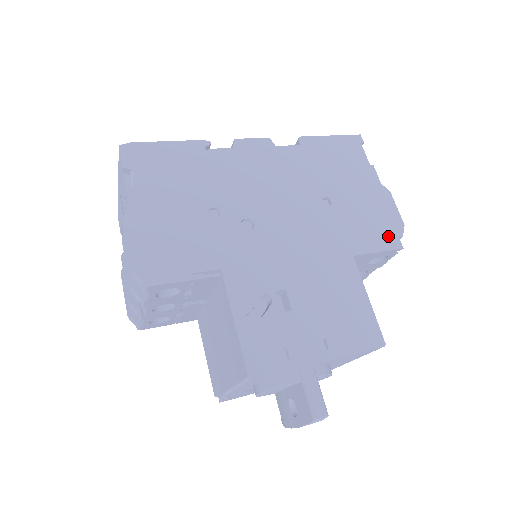
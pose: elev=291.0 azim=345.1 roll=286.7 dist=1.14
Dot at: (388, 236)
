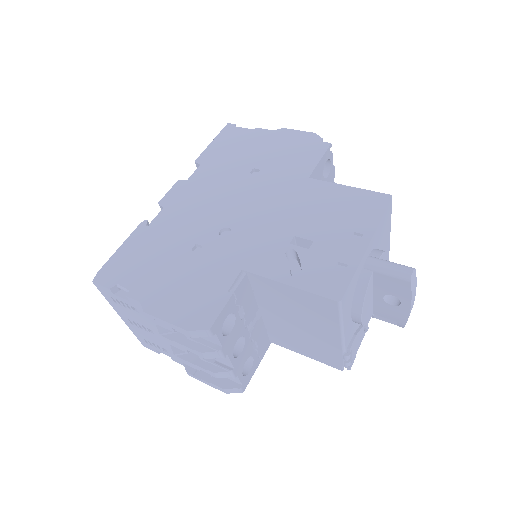
Dot at: (314, 148)
